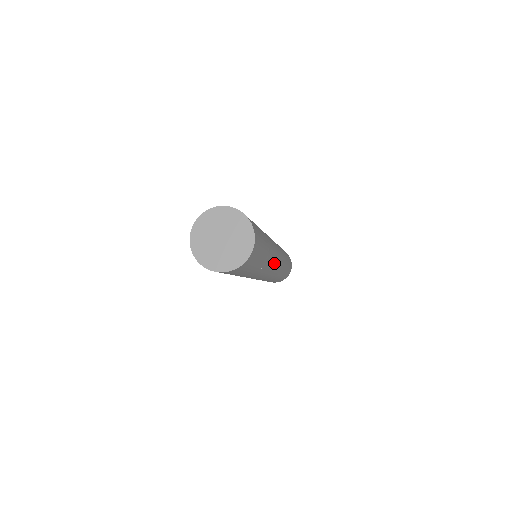
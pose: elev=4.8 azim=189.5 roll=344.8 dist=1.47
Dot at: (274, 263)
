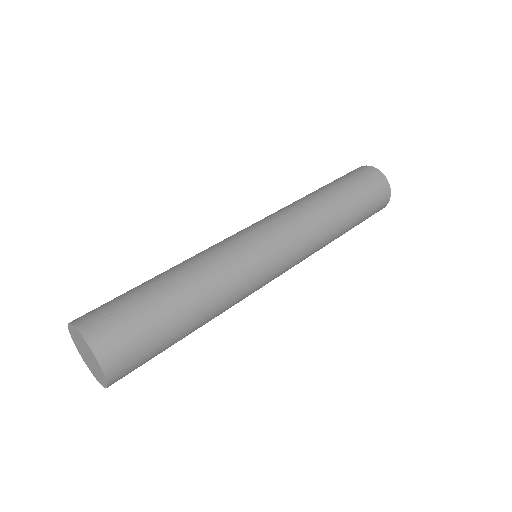
Dot at: occluded
